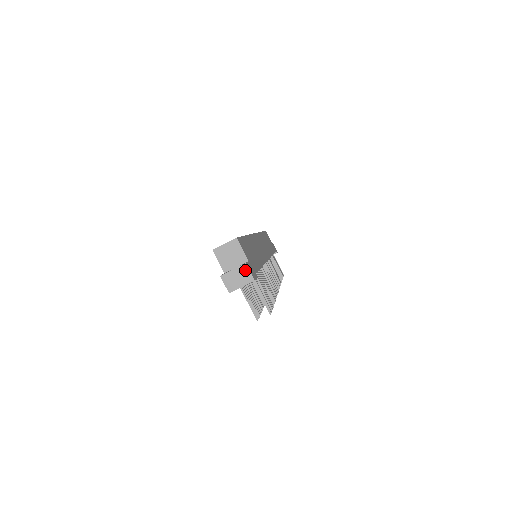
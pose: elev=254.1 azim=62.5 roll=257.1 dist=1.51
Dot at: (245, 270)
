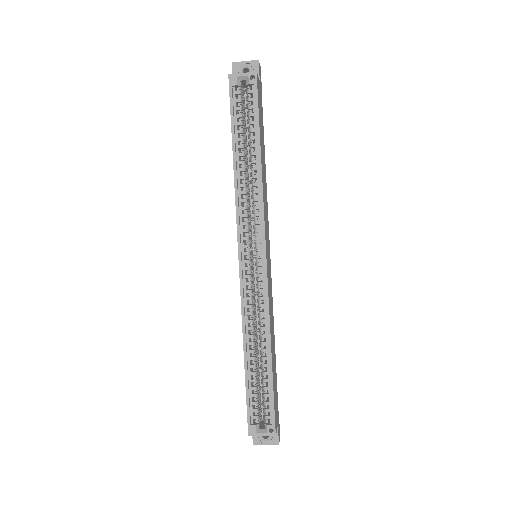
Dot at: (276, 443)
